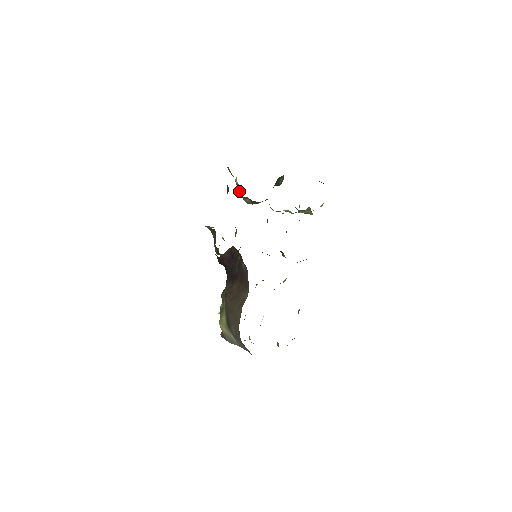
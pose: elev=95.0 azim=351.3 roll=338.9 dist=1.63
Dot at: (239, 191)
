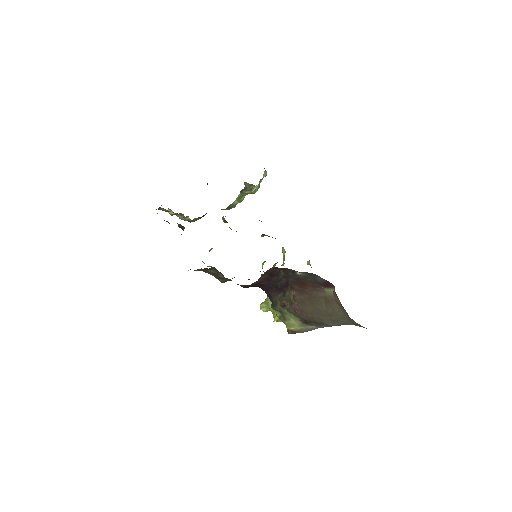
Dot at: (184, 219)
